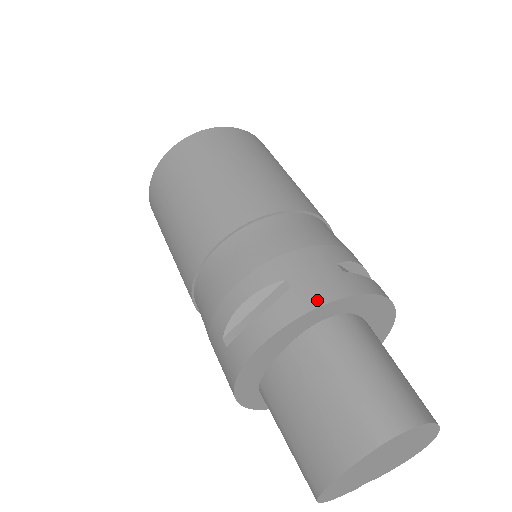
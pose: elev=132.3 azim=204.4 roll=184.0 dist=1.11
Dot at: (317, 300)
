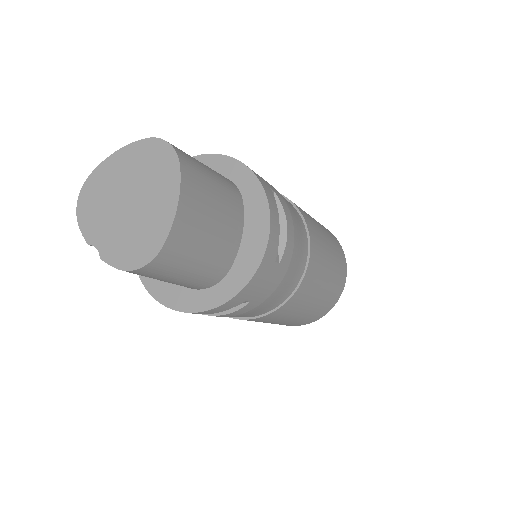
Dot at: (238, 161)
